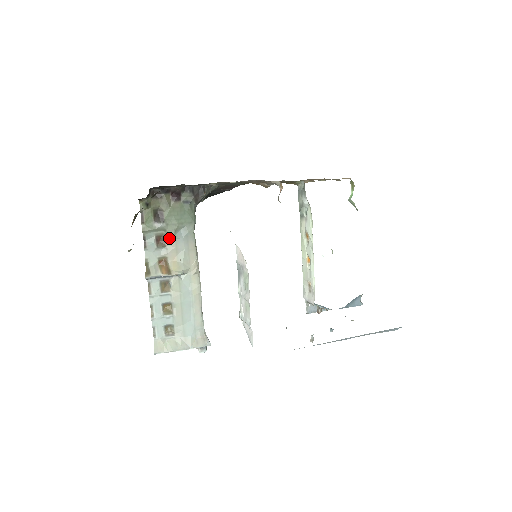
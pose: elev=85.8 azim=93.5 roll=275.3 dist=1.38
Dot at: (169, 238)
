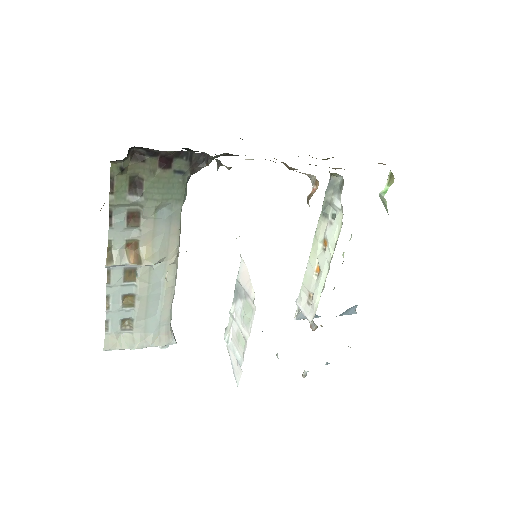
Dot at: (146, 217)
